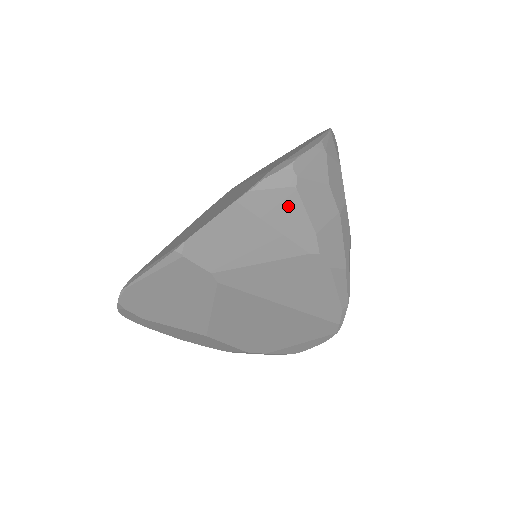
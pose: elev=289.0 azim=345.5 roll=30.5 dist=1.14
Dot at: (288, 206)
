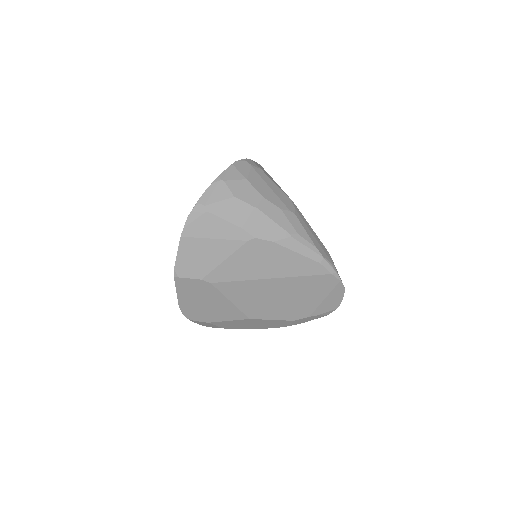
Dot at: (211, 223)
